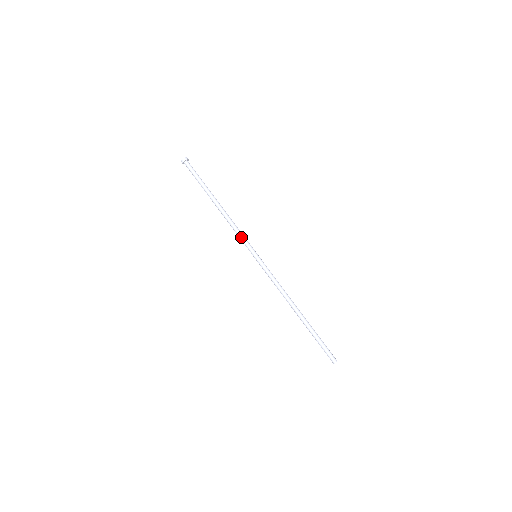
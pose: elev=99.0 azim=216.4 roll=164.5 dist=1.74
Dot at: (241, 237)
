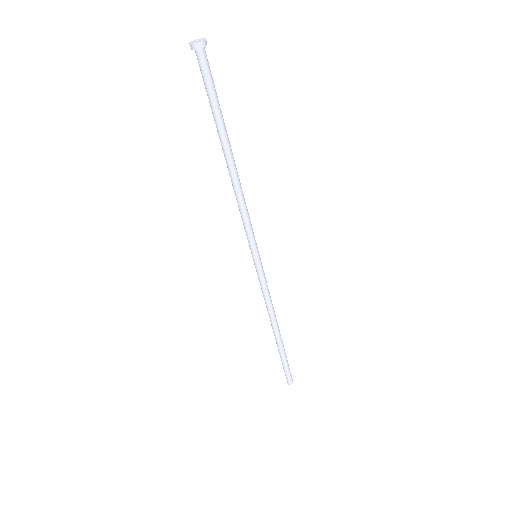
Dot at: (244, 226)
